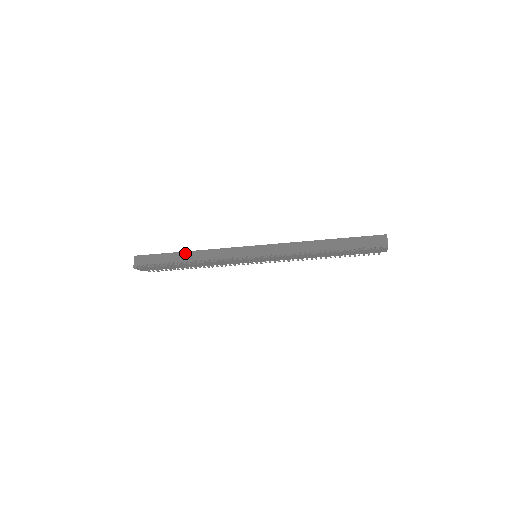
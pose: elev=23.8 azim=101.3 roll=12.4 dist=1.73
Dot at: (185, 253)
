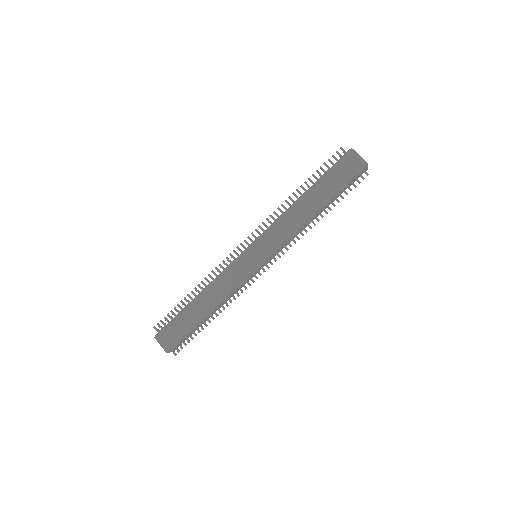
Dot at: occluded
